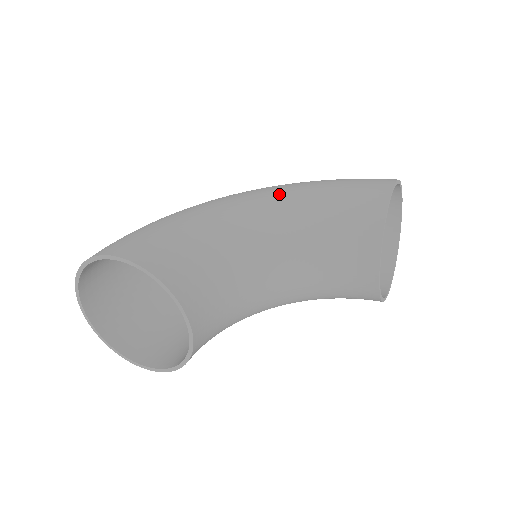
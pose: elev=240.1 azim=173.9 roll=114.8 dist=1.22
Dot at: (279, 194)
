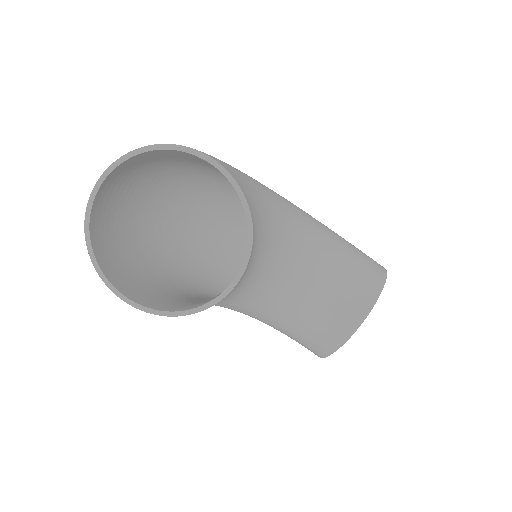
Dot at: (312, 218)
